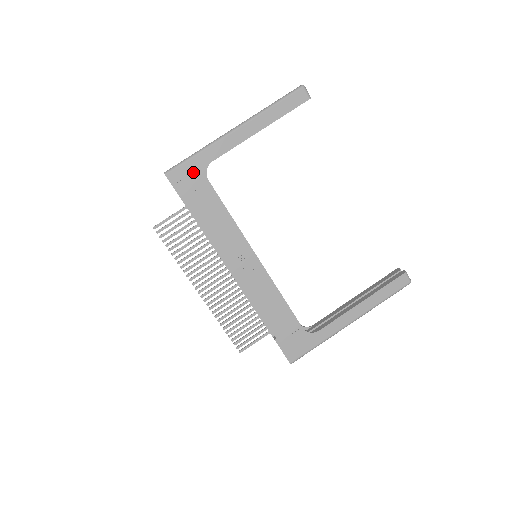
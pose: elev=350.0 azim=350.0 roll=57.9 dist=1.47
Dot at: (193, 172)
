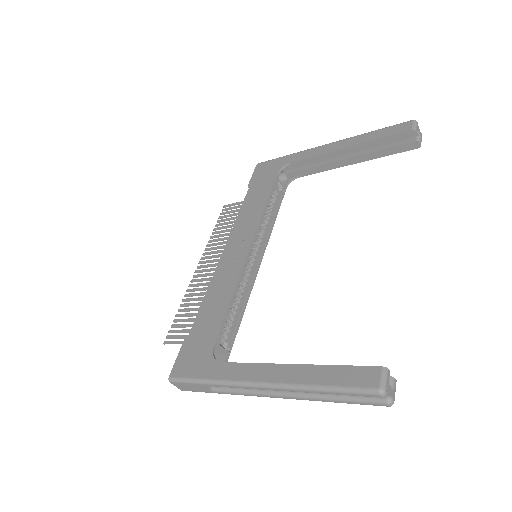
Dot at: (274, 166)
